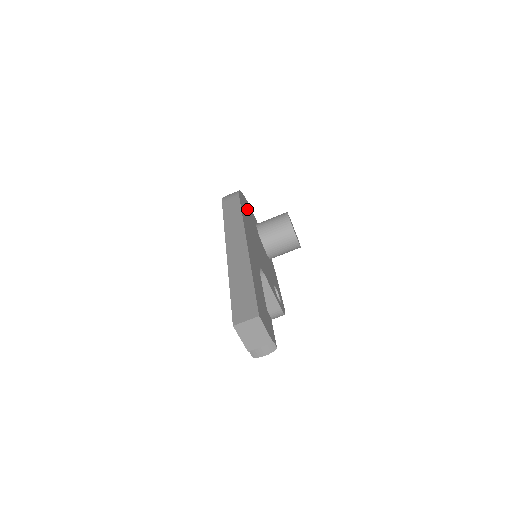
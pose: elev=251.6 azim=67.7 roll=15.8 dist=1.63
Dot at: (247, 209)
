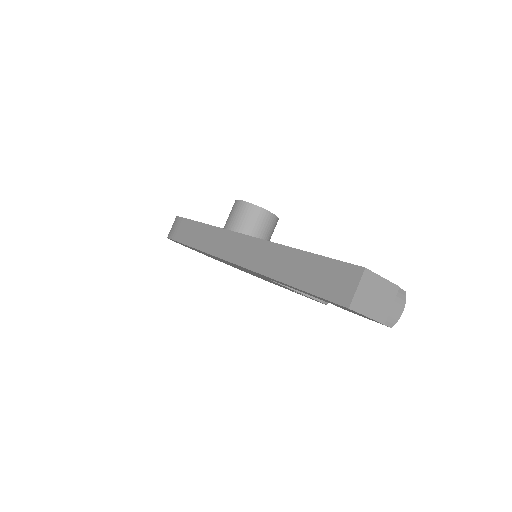
Dot at: occluded
